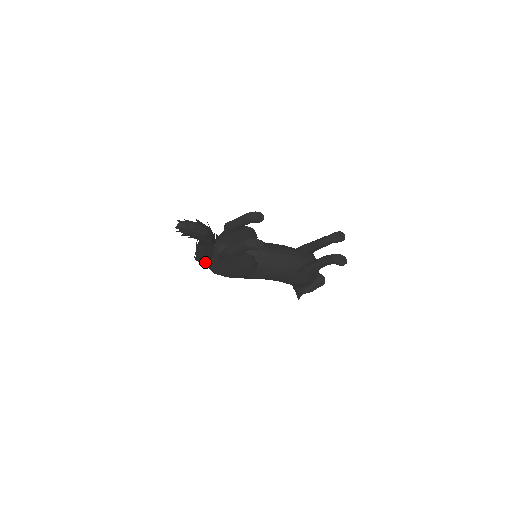
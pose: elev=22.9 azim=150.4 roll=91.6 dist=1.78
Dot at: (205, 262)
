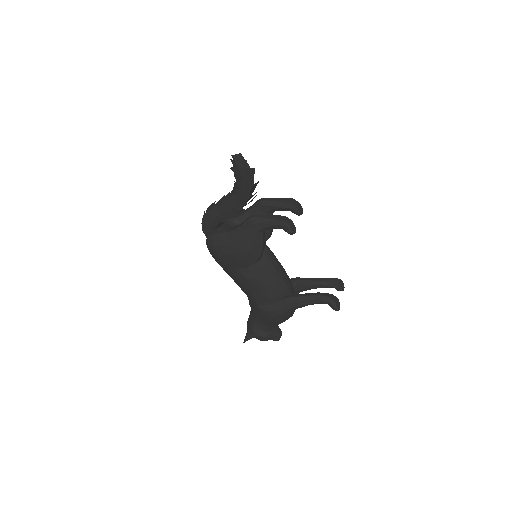
Dot at: (209, 227)
